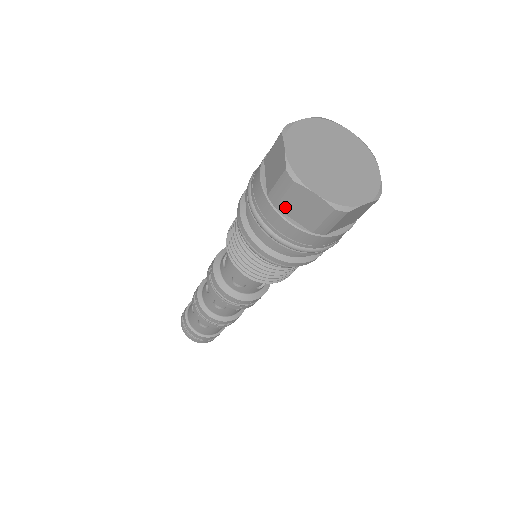
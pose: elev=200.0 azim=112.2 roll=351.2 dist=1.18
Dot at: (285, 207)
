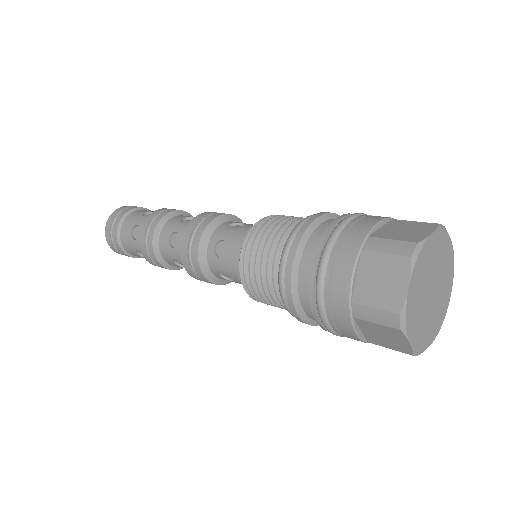
Dot at: (364, 324)
